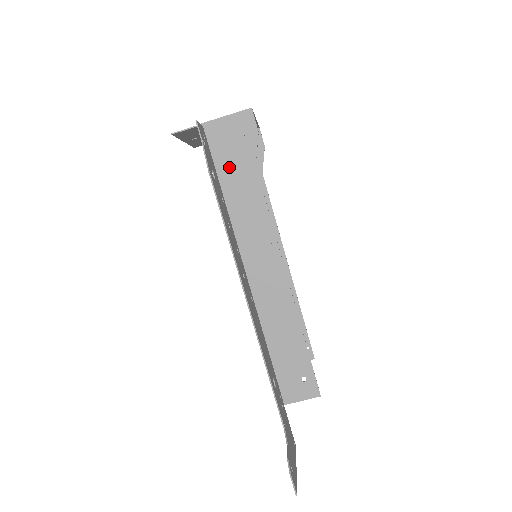
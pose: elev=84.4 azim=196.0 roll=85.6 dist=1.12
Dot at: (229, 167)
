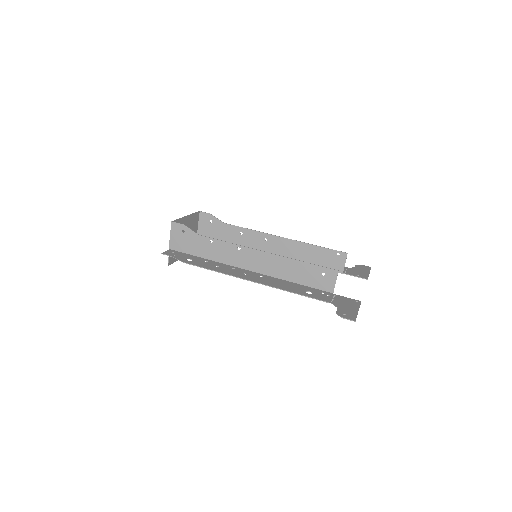
Dot at: (194, 248)
